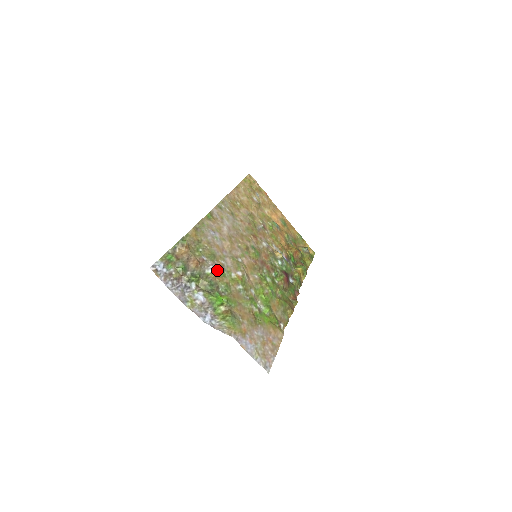
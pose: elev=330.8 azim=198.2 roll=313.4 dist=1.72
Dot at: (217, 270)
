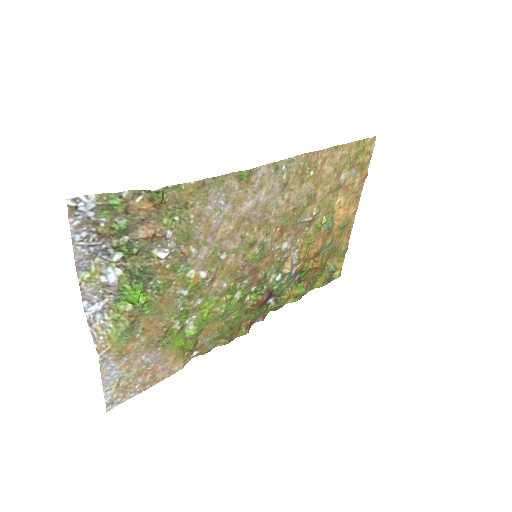
Dot at: (172, 258)
